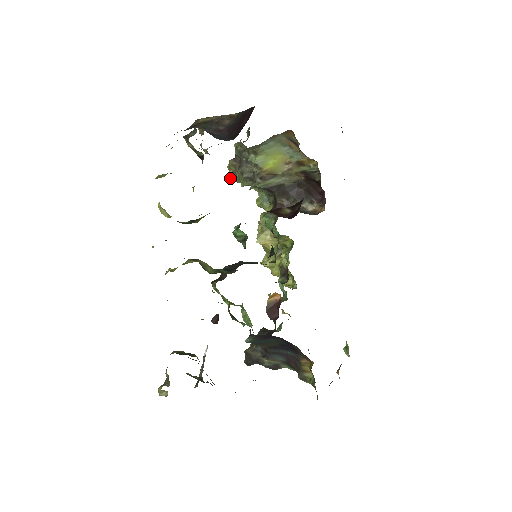
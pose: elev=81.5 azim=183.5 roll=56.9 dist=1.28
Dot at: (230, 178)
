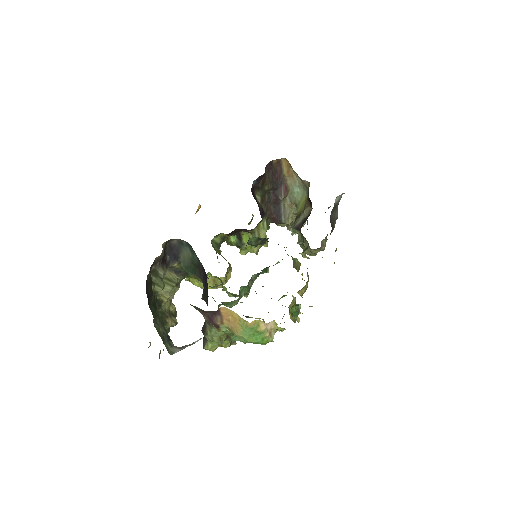
Dot at: (305, 253)
